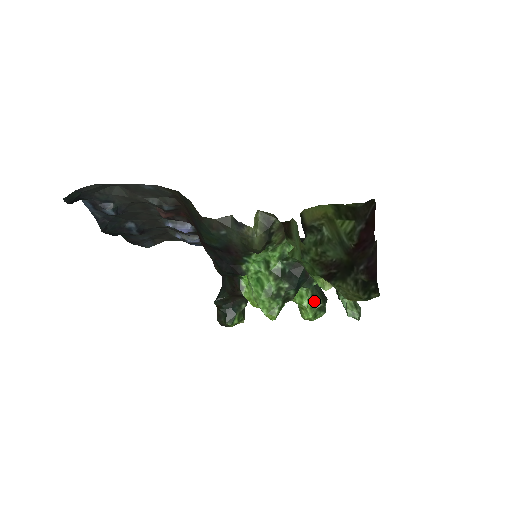
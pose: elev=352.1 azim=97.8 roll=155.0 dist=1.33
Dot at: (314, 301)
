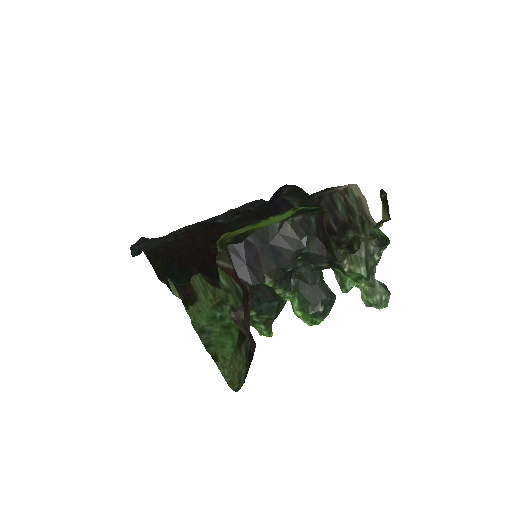
Dot at: (302, 310)
